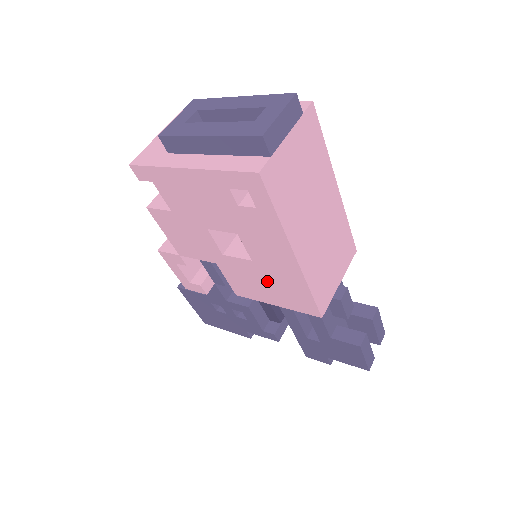
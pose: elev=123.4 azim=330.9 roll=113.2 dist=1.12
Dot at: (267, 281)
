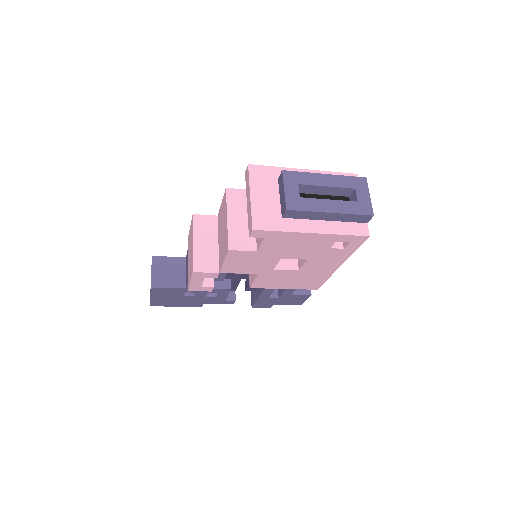
Dot at: (296, 278)
